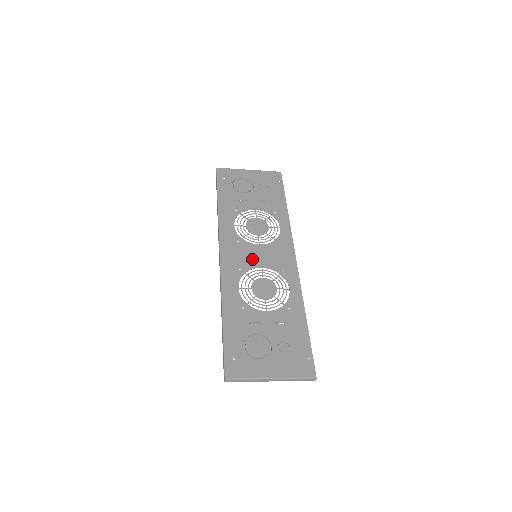
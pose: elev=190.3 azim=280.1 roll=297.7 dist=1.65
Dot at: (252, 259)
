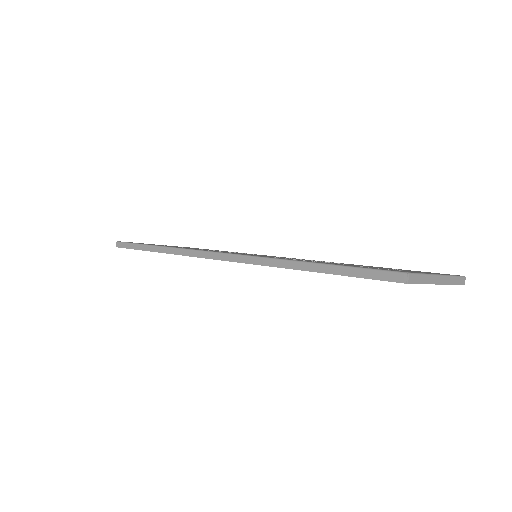
Dot at: occluded
